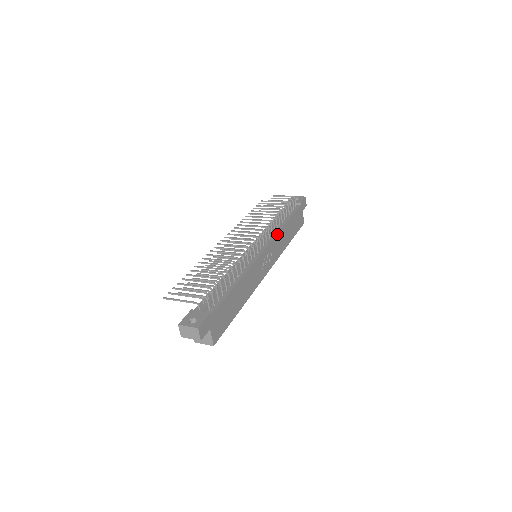
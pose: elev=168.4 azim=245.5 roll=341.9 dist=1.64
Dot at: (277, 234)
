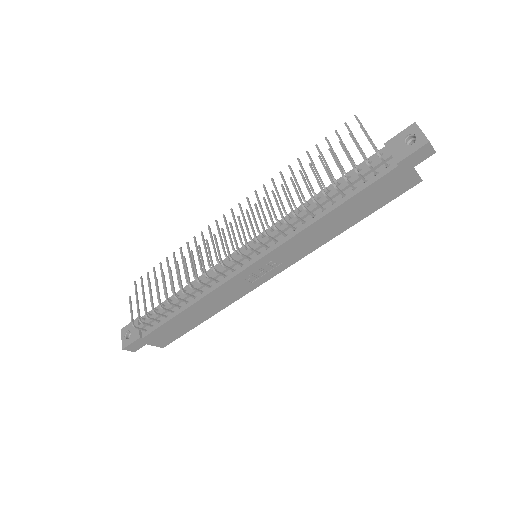
Dot at: (292, 237)
